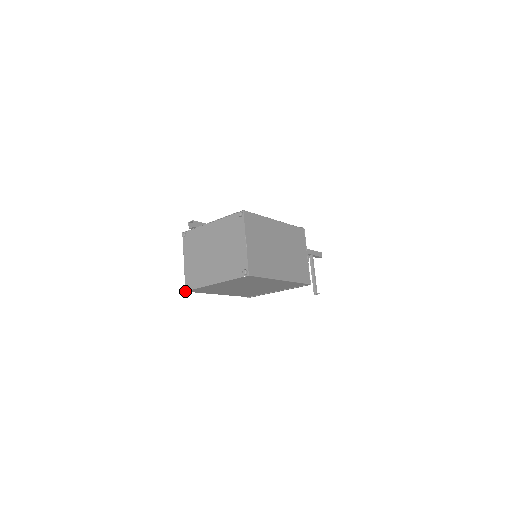
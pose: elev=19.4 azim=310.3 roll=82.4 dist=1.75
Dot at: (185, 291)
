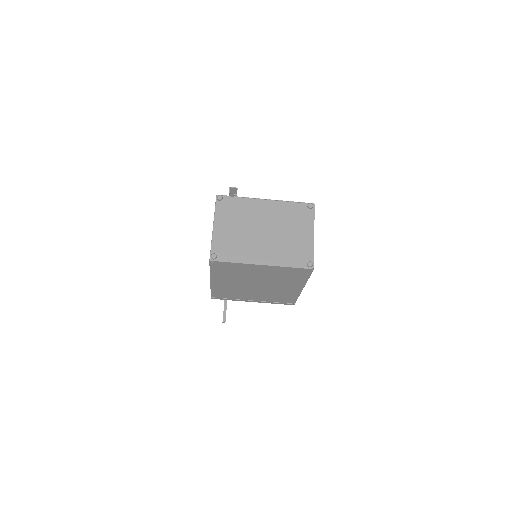
Dot at: (210, 260)
